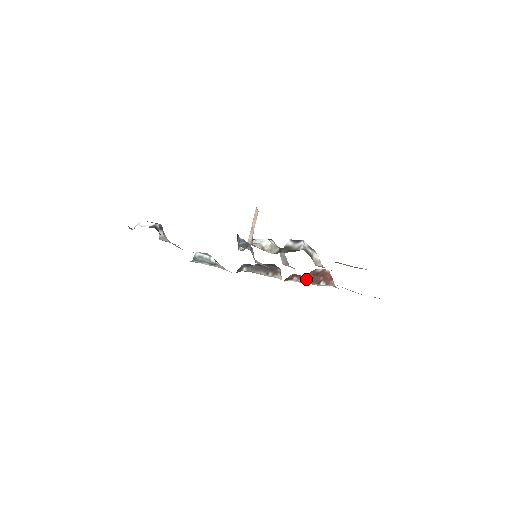
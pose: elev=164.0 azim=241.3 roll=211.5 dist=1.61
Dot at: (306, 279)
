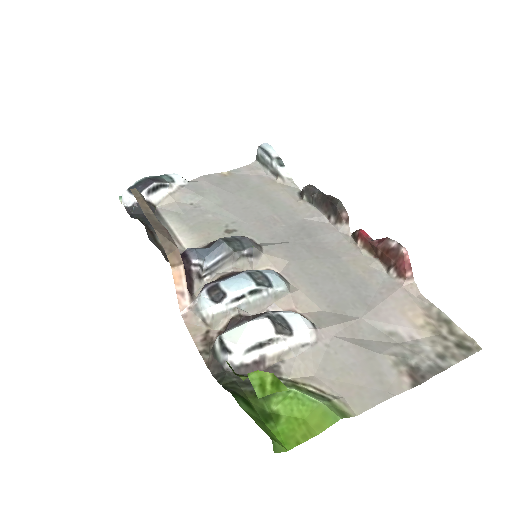
Dot at: (374, 251)
